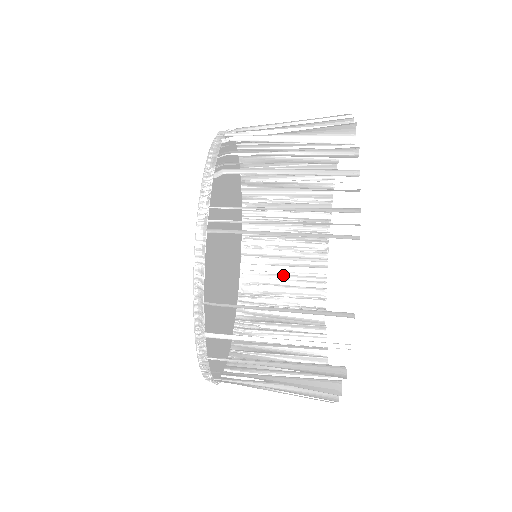
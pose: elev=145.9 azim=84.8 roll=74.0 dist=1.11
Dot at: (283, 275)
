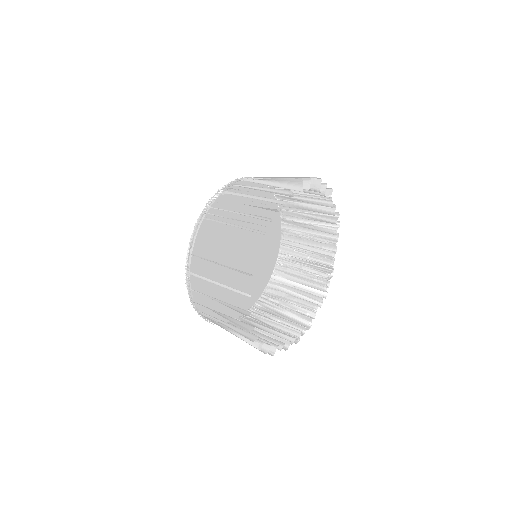
Dot at: (295, 289)
